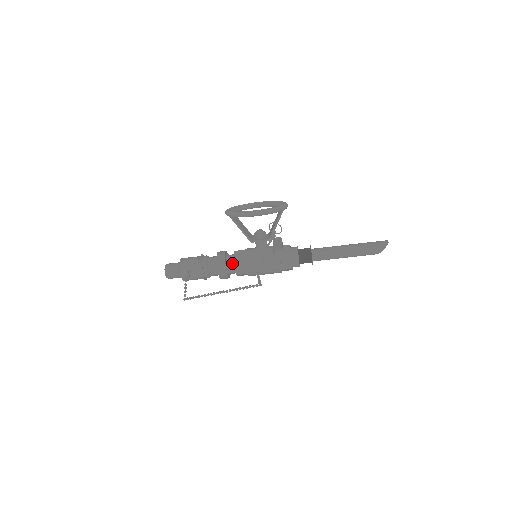
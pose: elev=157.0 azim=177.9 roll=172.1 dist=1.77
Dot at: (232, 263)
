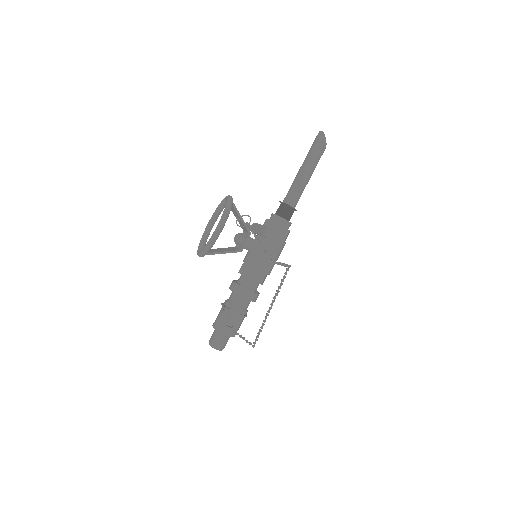
Dot at: (248, 282)
